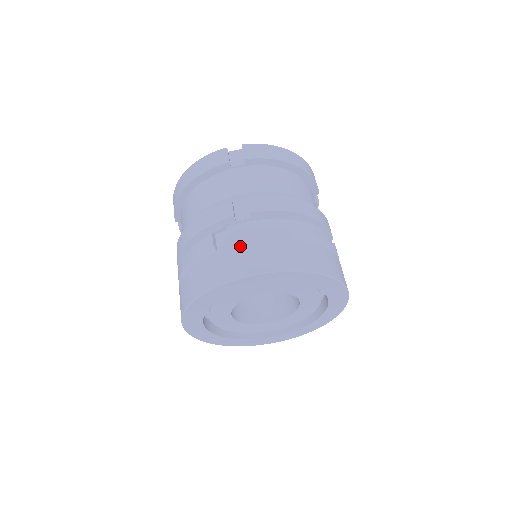
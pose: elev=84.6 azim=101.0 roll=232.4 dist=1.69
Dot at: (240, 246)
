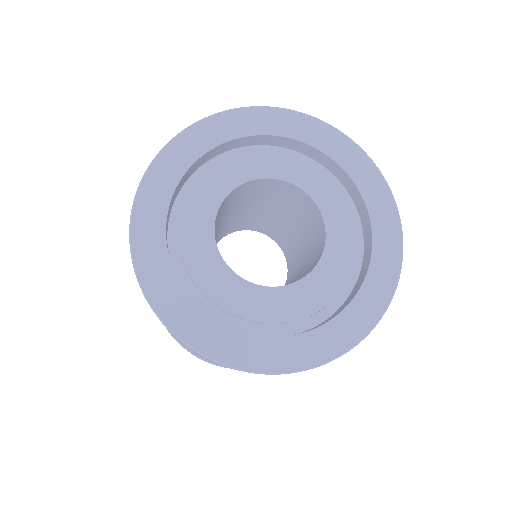
Dot at: occluded
